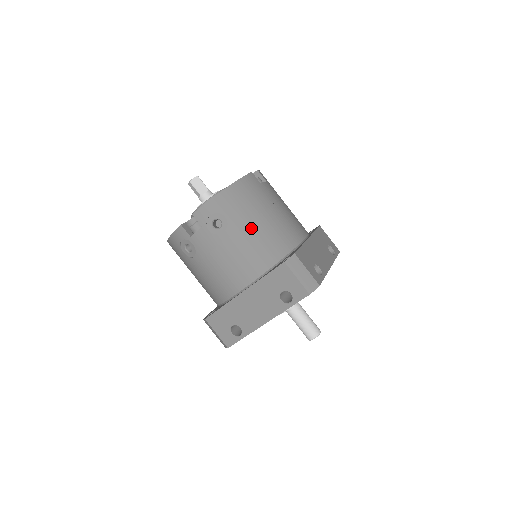
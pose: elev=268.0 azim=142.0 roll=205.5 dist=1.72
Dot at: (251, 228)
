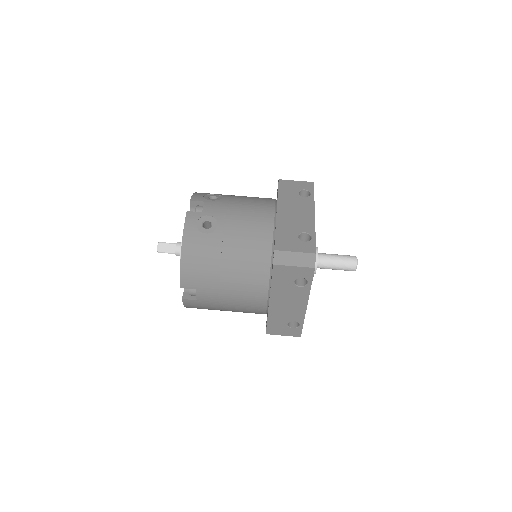
Dot at: occluded
